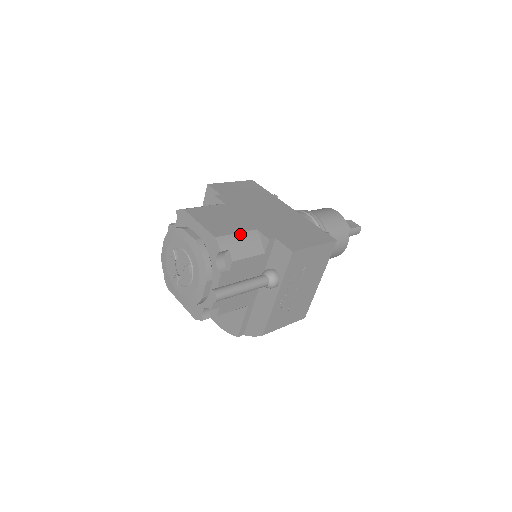
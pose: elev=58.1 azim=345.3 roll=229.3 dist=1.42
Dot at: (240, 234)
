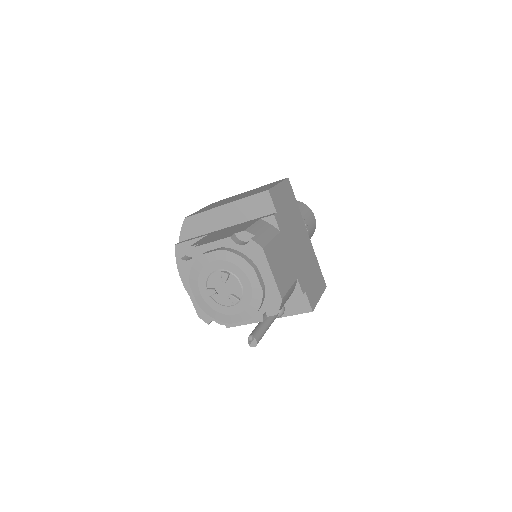
Dot at: (291, 288)
